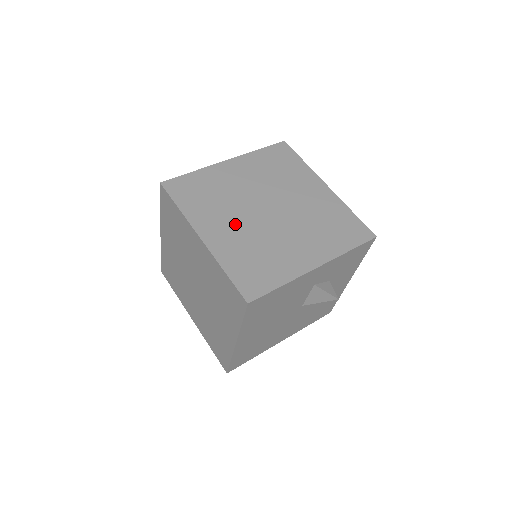
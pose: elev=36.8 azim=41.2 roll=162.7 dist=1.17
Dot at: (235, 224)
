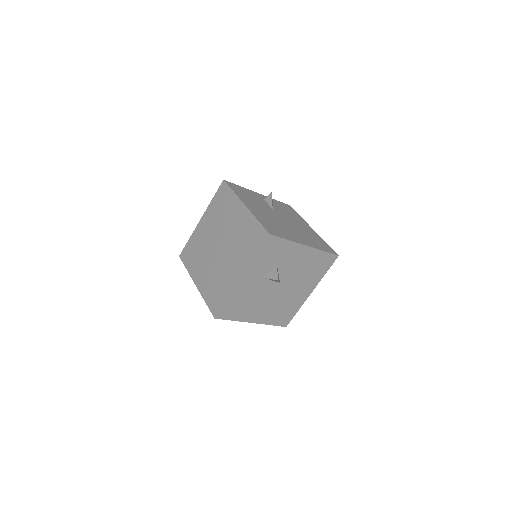
Dot at: (207, 267)
